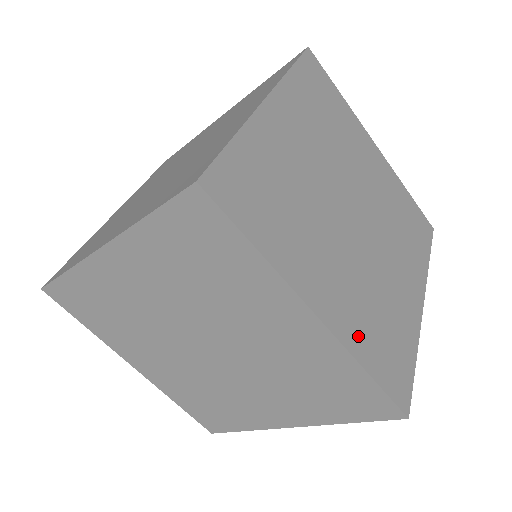
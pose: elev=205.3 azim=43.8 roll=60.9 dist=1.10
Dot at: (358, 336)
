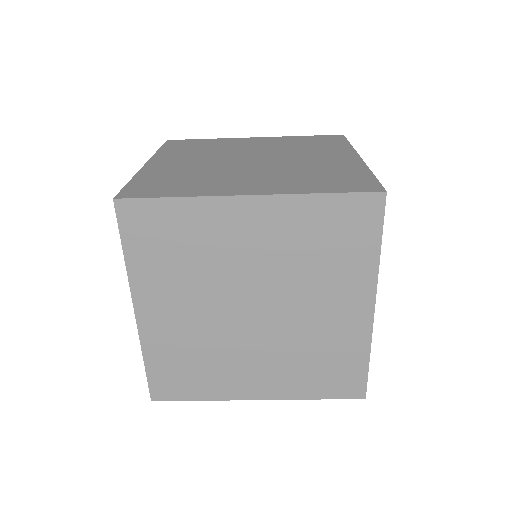
Dot at: occluded
